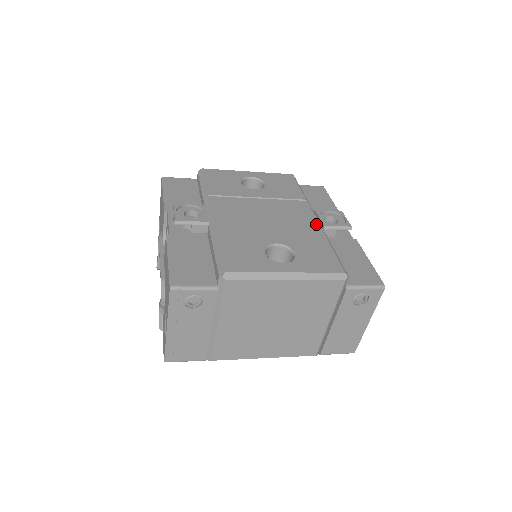
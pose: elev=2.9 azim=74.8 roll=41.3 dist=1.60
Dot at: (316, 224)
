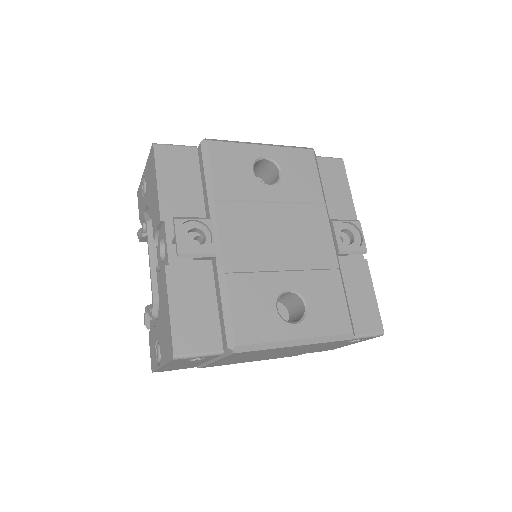
Dot at: (332, 249)
